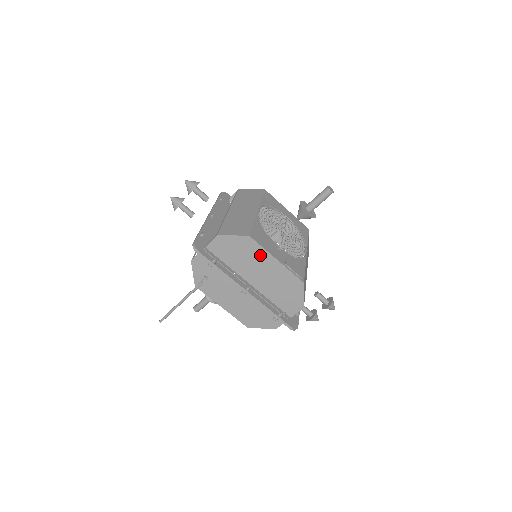
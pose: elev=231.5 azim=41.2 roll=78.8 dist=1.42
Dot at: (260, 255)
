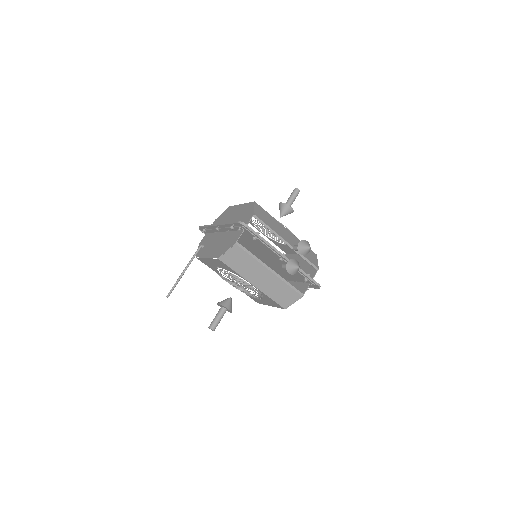
Dot at: (233, 210)
